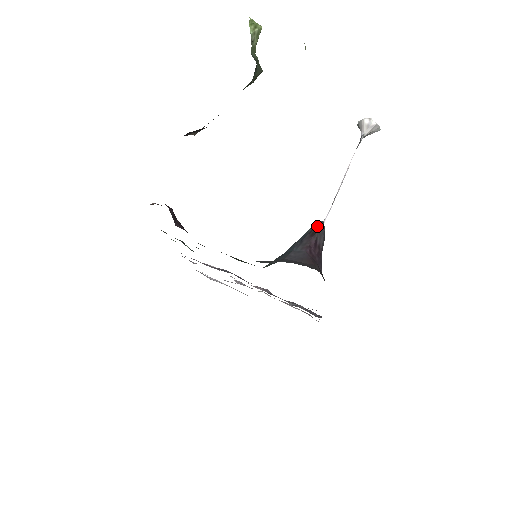
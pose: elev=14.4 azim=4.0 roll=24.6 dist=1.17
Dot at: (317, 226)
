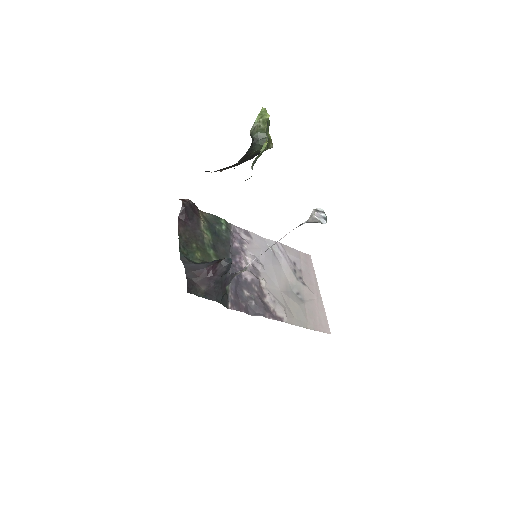
Dot at: (223, 259)
